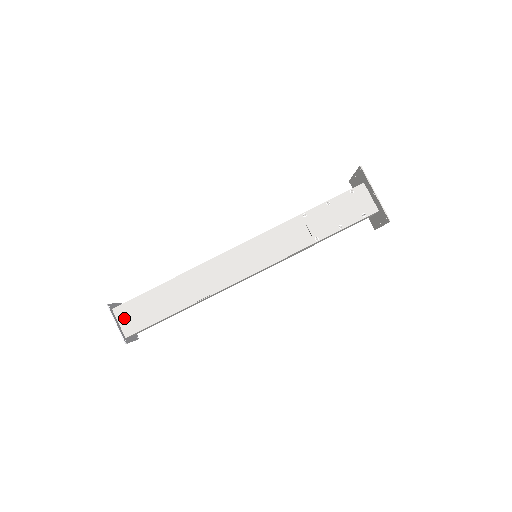
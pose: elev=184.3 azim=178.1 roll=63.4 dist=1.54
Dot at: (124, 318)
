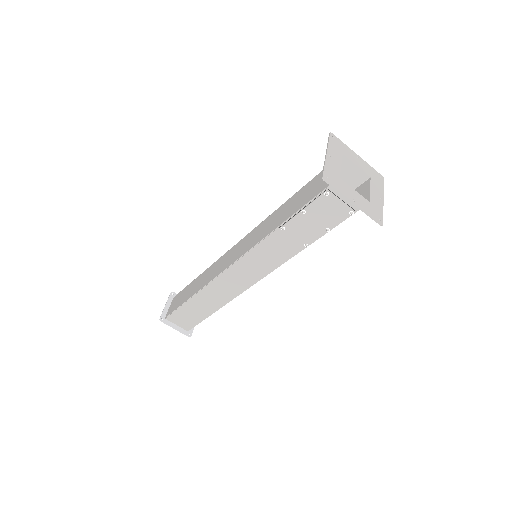
Dot at: (178, 322)
